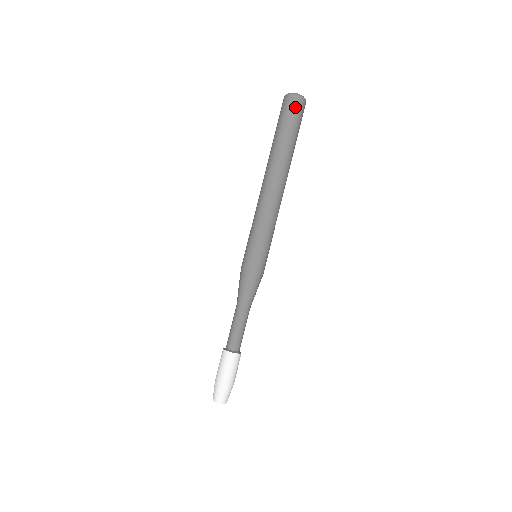
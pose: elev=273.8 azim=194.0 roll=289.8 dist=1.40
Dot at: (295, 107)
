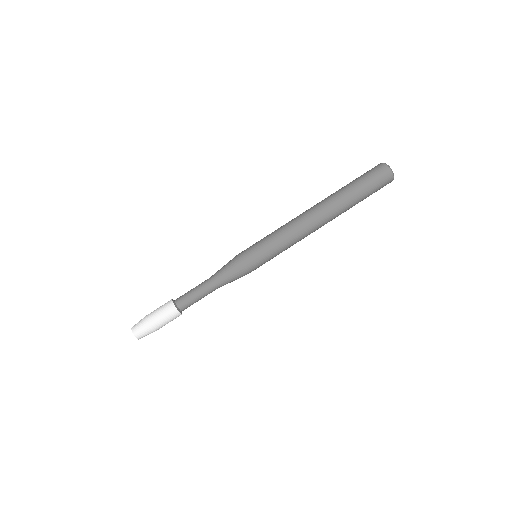
Dot at: (376, 171)
